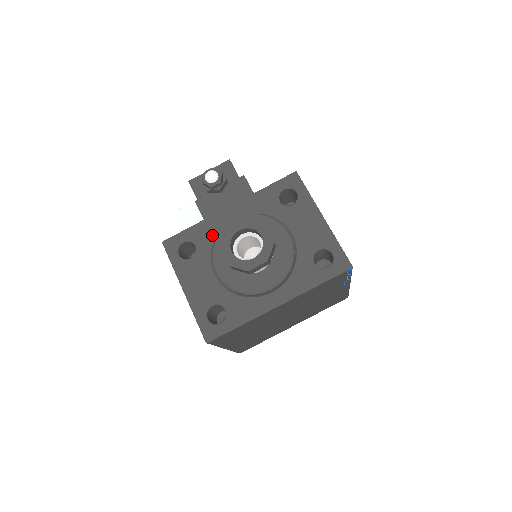
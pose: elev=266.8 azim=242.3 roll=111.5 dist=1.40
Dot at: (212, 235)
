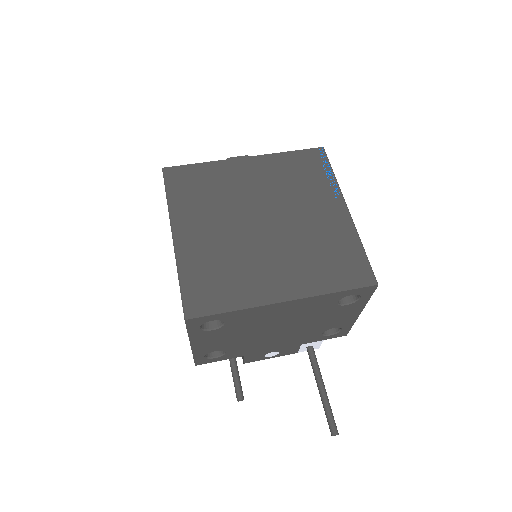
Dot at: occluded
